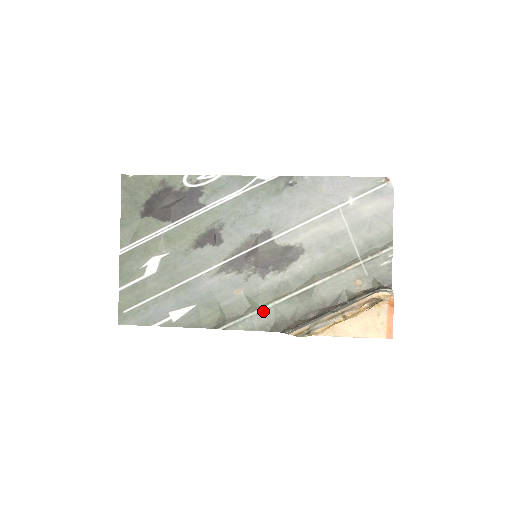
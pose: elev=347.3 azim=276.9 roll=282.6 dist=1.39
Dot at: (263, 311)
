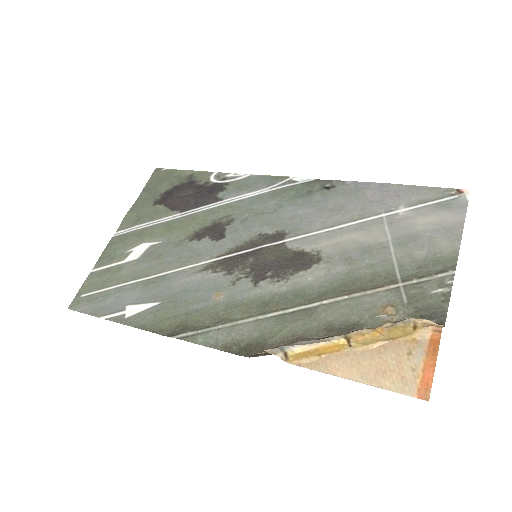
Dot at: (238, 325)
